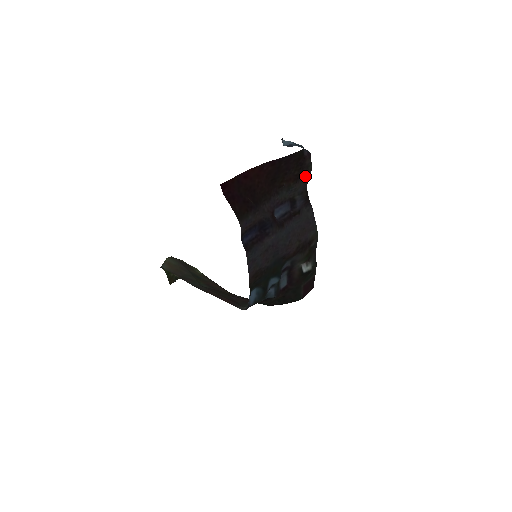
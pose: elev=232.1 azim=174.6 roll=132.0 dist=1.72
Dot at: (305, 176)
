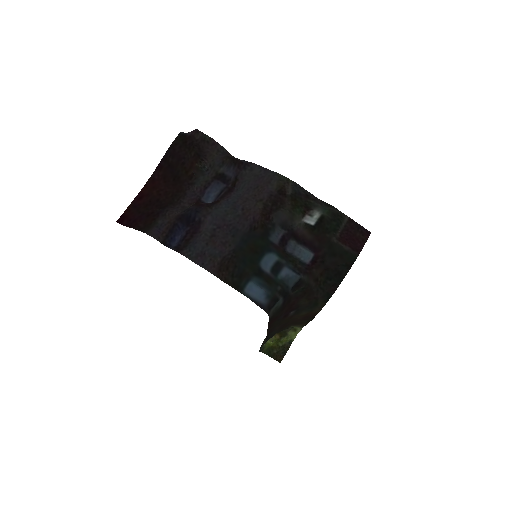
Dot at: (213, 149)
